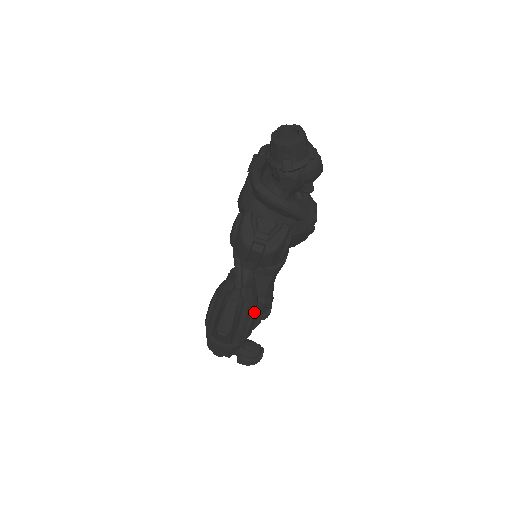
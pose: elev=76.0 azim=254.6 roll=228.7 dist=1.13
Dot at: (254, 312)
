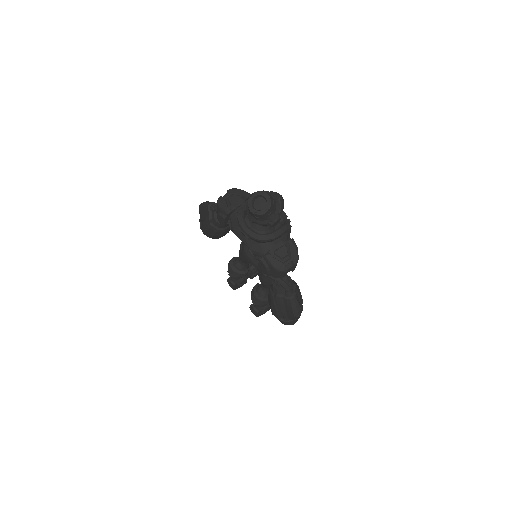
Dot at: (299, 289)
